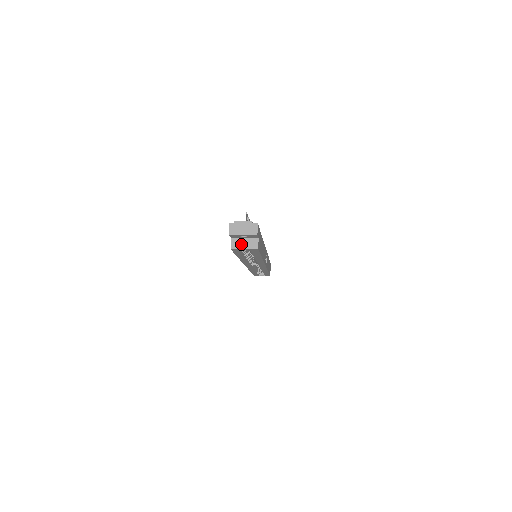
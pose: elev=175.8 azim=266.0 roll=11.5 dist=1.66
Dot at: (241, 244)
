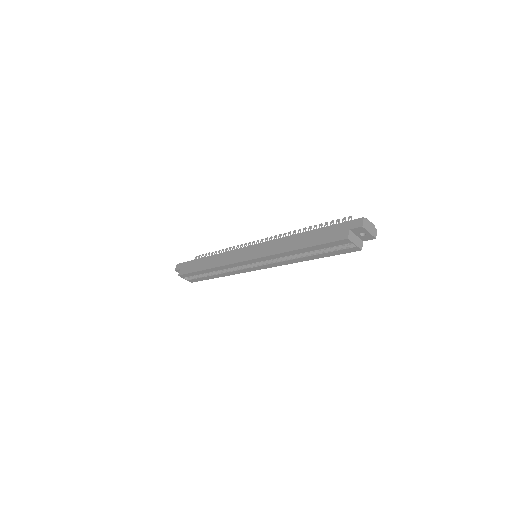
Dot at: (354, 239)
